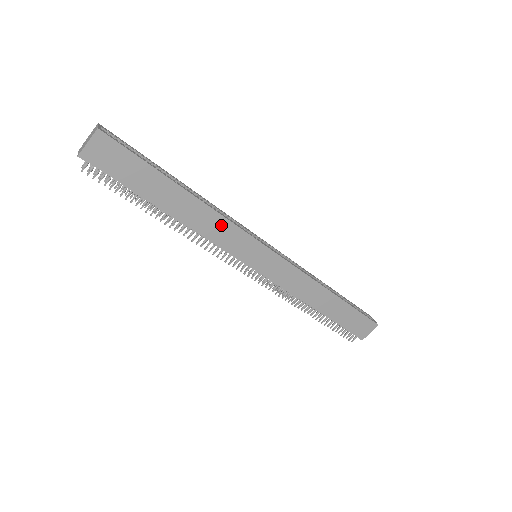
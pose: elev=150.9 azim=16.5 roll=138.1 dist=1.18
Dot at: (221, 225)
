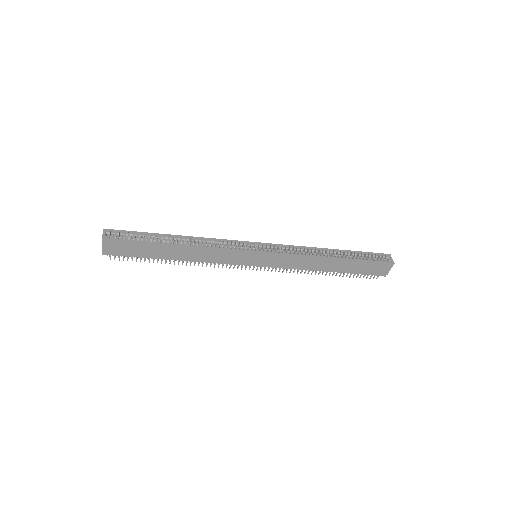
Dot at: (214, 253)
